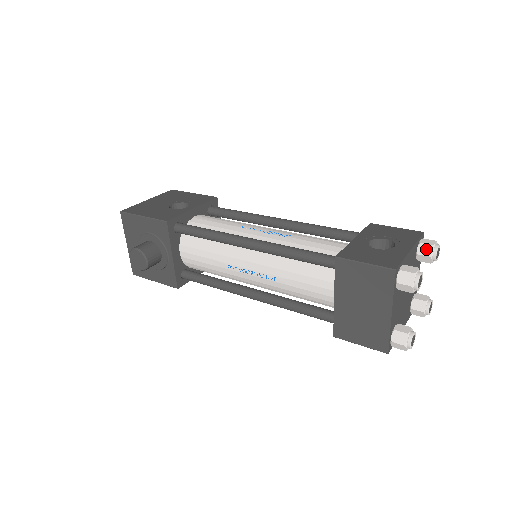
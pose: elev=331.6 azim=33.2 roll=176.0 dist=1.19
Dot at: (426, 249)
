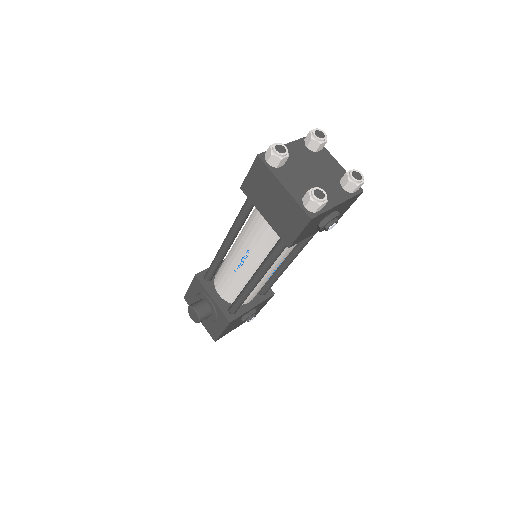
Dot at: (308, 138)
